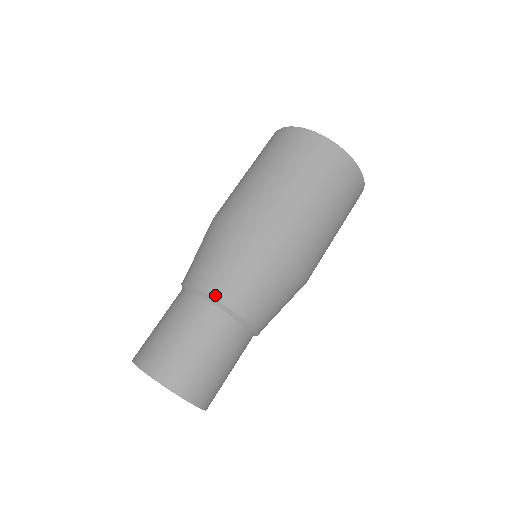
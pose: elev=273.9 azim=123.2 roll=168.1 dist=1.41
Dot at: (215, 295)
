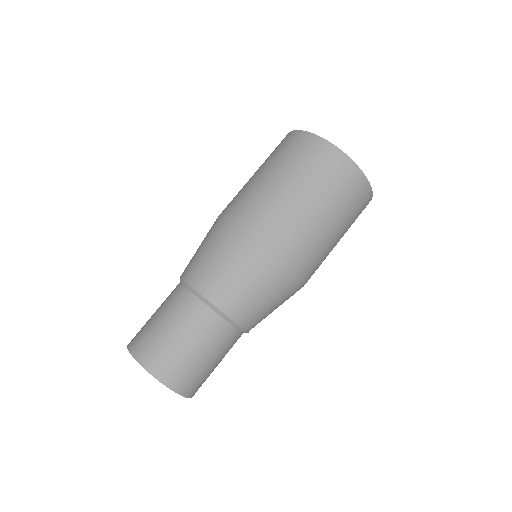
Dot at: (201, 290)
